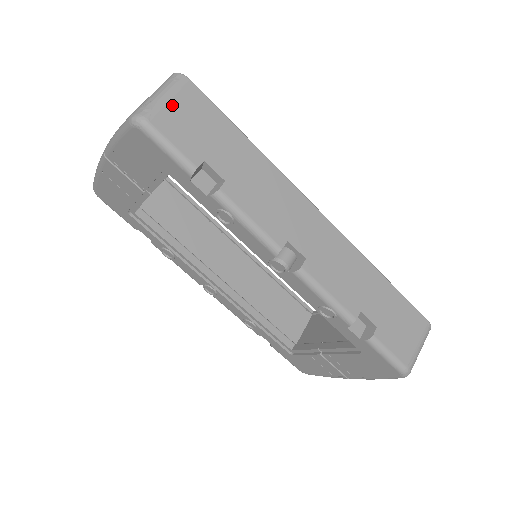
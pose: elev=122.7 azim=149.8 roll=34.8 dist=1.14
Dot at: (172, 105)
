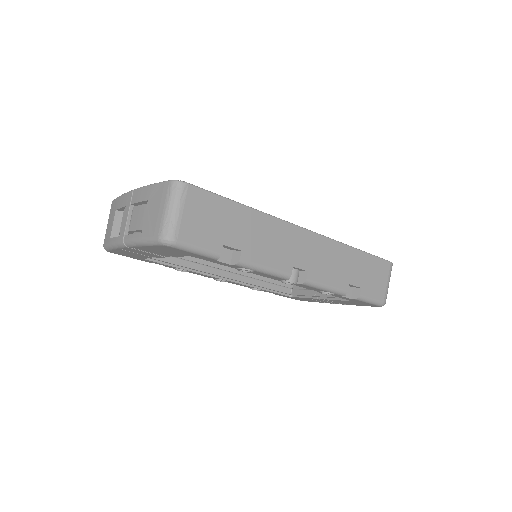
Dot at: (186, 215)
